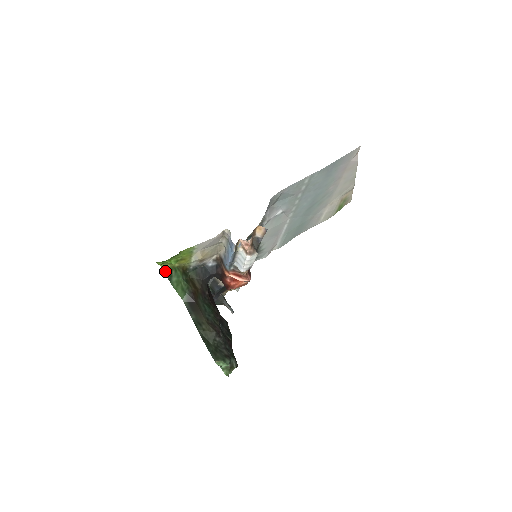
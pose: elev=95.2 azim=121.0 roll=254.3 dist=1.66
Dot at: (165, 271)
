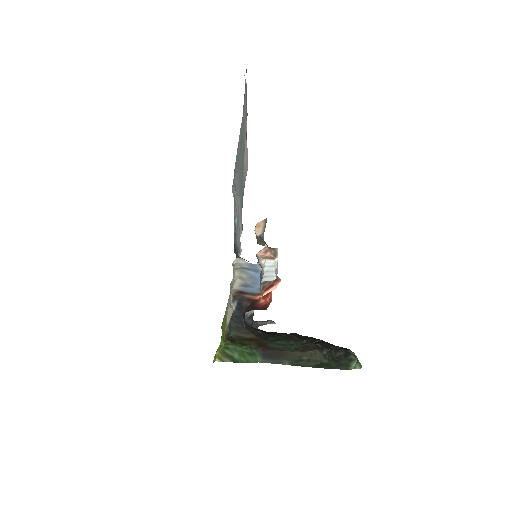
Dot at: (221, 360)
